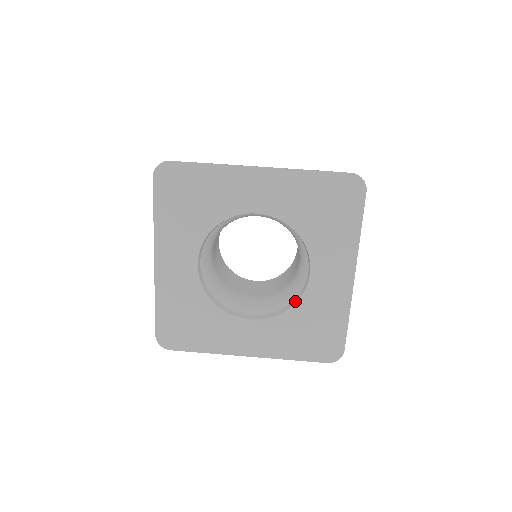
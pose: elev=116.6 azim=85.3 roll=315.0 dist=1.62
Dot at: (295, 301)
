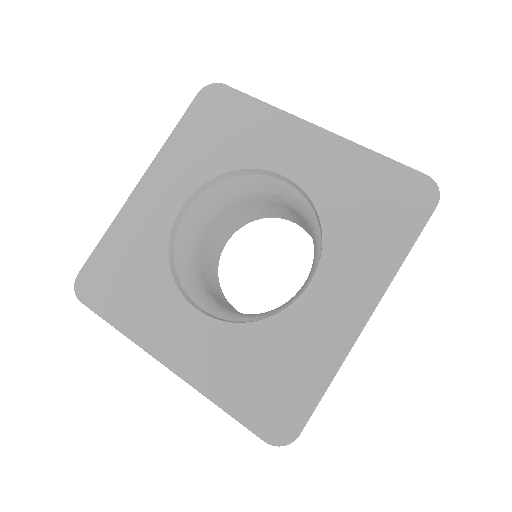
Dot at: (270, 316)
